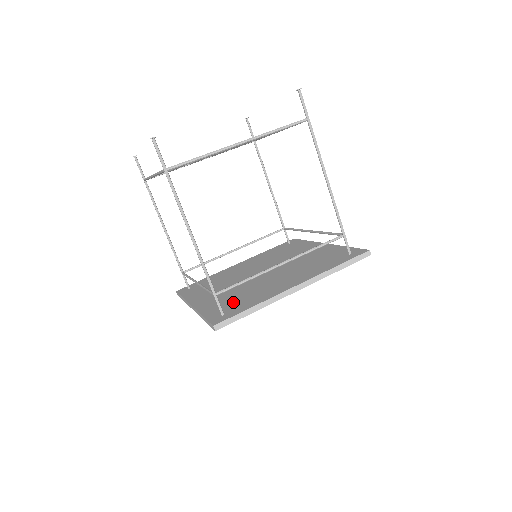
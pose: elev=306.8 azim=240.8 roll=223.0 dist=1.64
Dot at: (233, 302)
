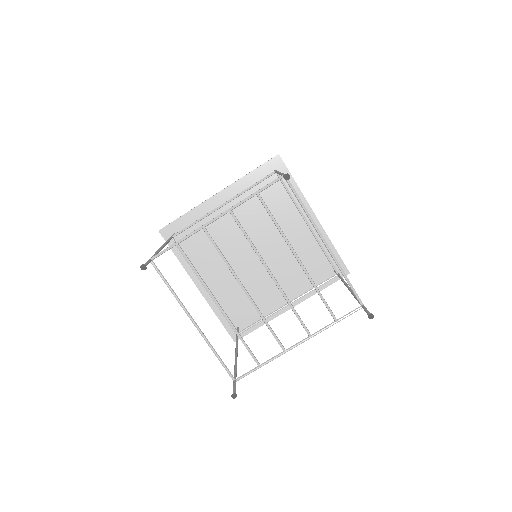
Dot at: (241, 308)
